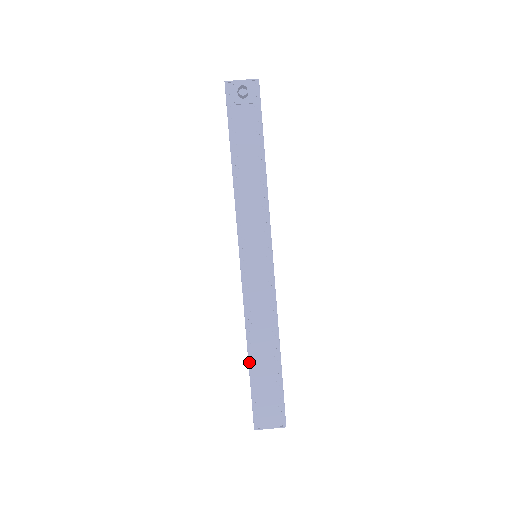
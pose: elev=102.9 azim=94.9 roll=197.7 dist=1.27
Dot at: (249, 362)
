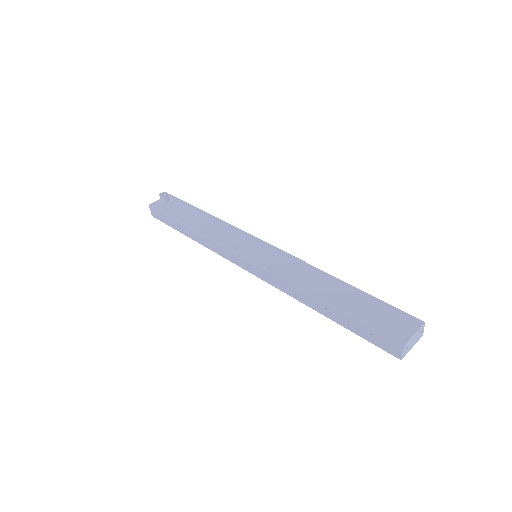
Dot at: (328, 304)
